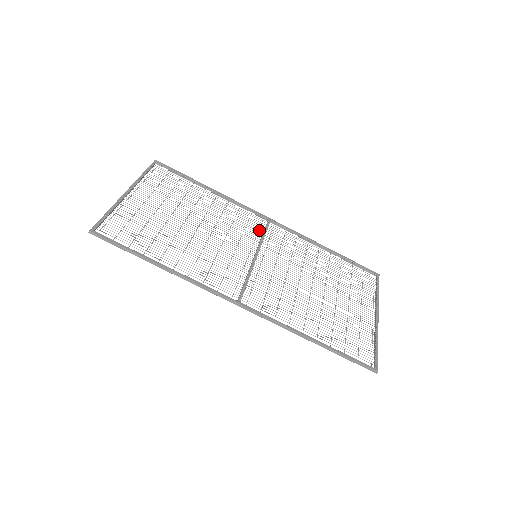
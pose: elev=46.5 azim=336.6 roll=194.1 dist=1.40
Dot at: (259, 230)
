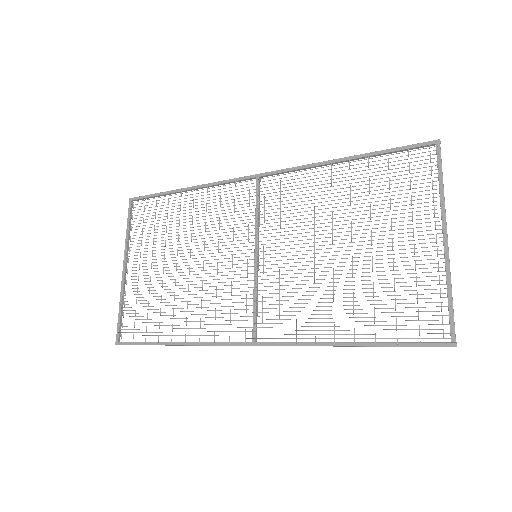
Dot at: occluded
